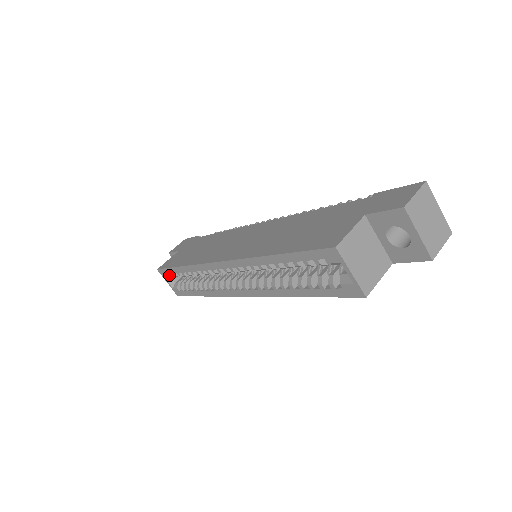
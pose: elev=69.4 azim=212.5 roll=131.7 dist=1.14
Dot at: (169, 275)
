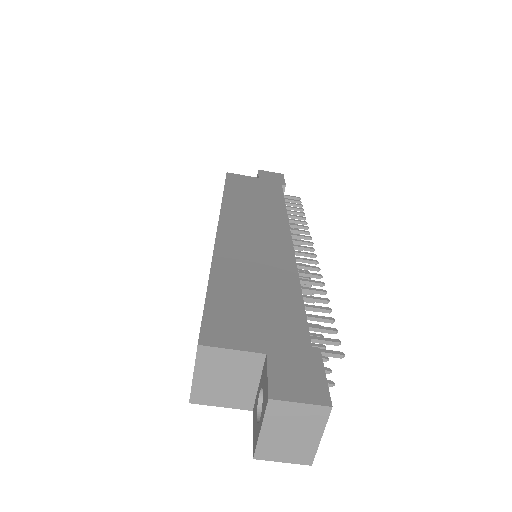
Dot at: occluded
